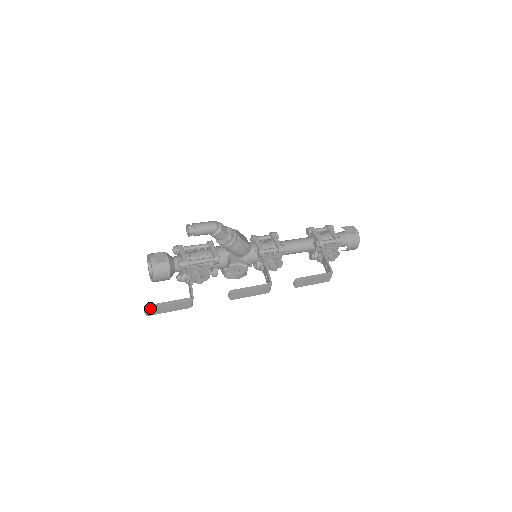
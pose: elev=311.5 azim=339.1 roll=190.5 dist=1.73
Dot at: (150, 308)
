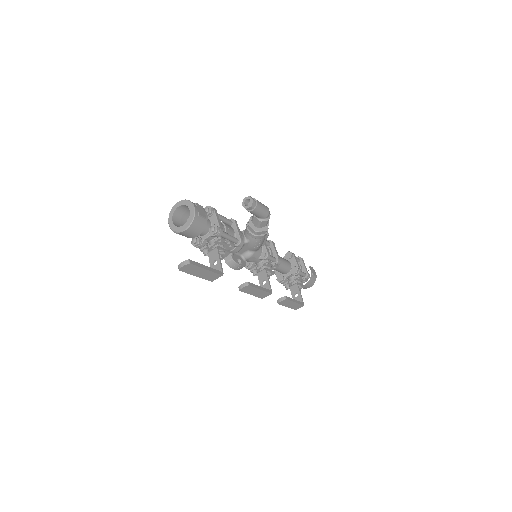
Dot at: (192, 264)
